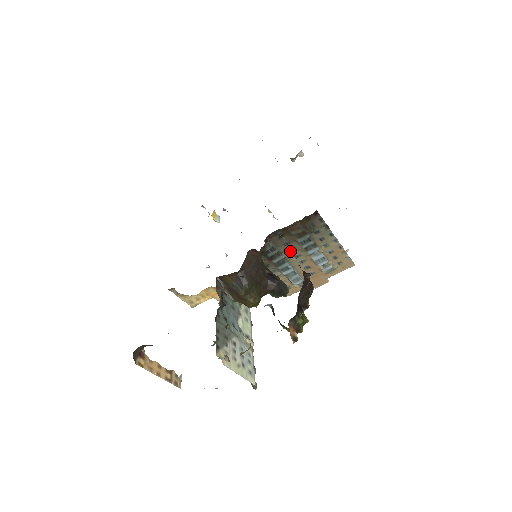
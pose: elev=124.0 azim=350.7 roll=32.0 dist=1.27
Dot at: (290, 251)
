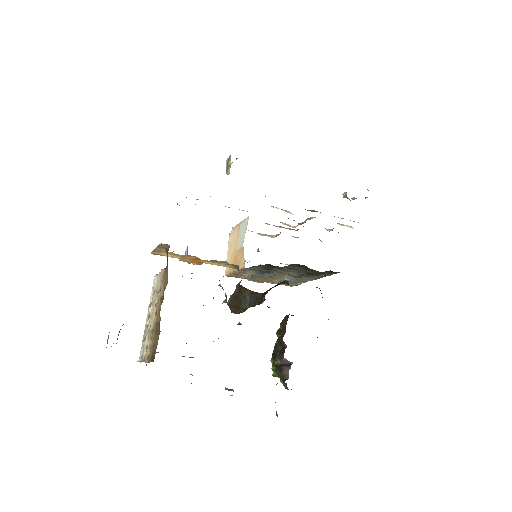
Dot at: (283, 270)
